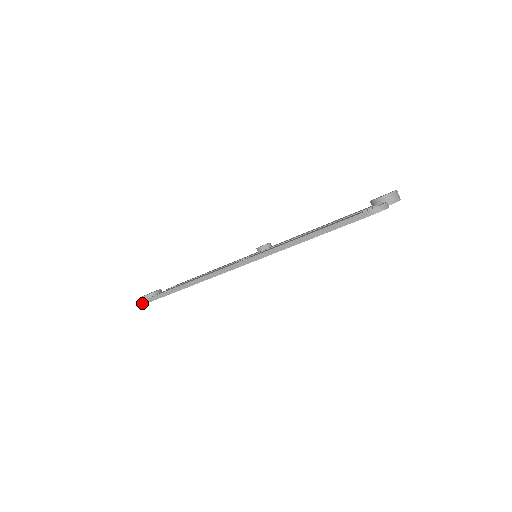
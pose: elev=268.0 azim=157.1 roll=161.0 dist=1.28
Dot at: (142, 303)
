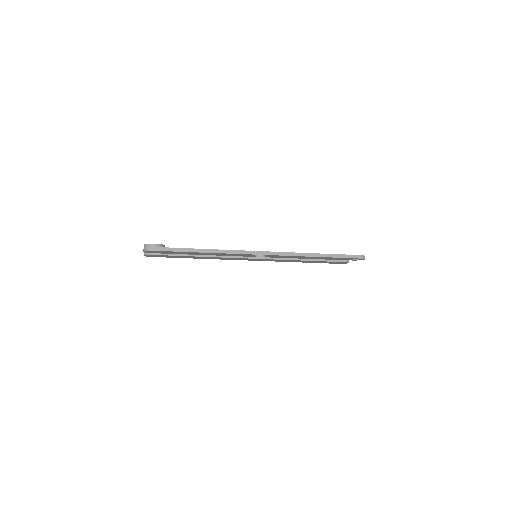
Dot at: (149, 249)
